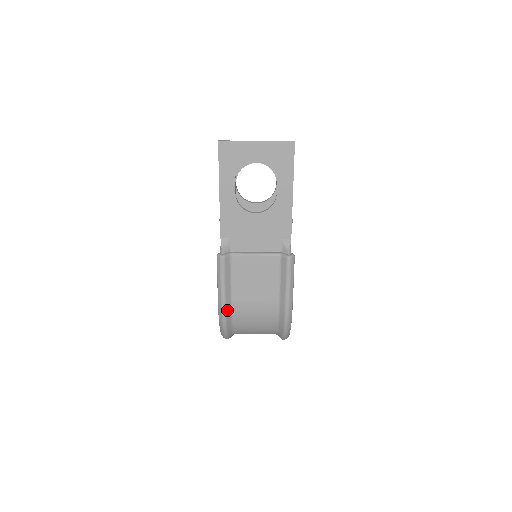
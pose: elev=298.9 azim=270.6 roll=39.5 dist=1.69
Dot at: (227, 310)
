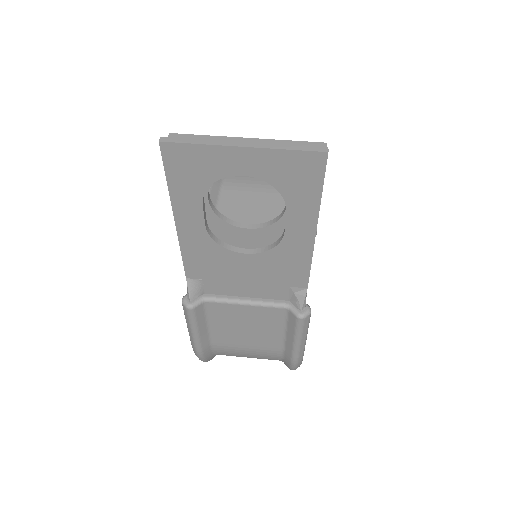
Dot at: (205, 353)
